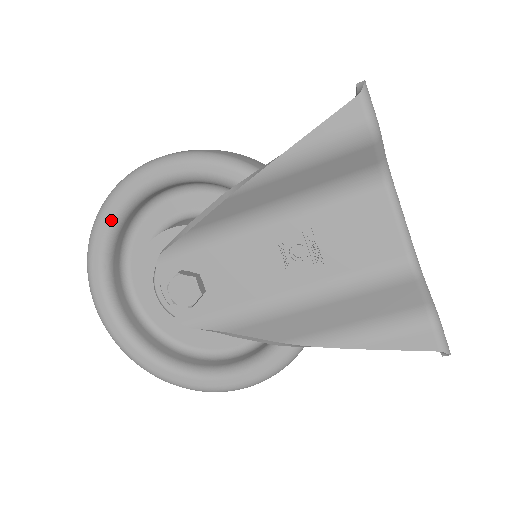
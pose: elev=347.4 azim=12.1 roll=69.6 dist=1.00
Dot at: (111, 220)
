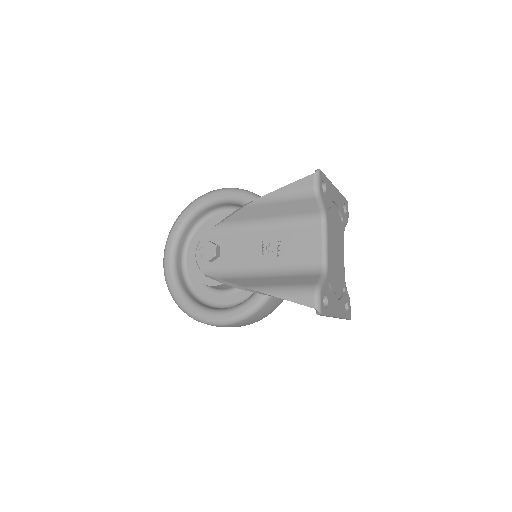
Dot at: (191, 211)
